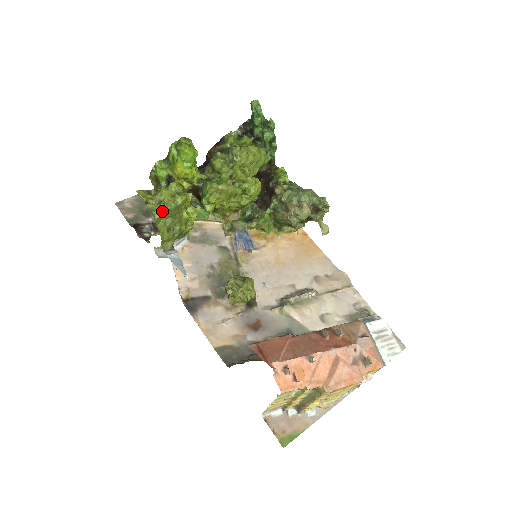
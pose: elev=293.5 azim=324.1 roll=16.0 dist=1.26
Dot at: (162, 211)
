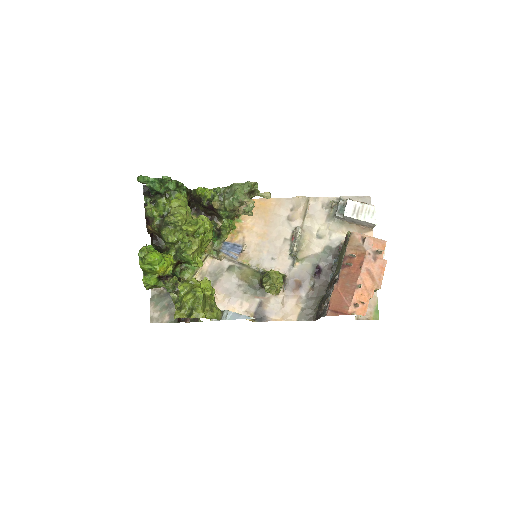
Dot at: (201, 311)
